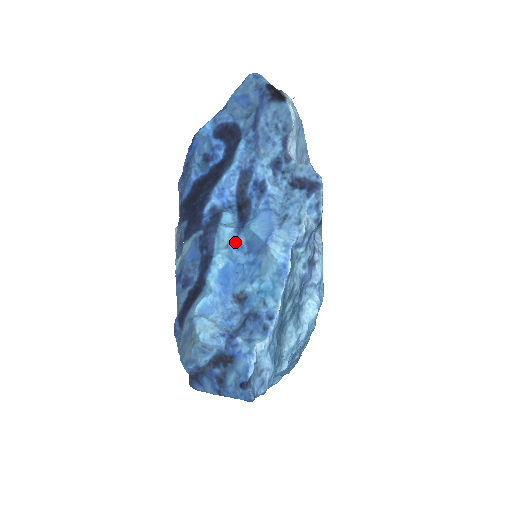
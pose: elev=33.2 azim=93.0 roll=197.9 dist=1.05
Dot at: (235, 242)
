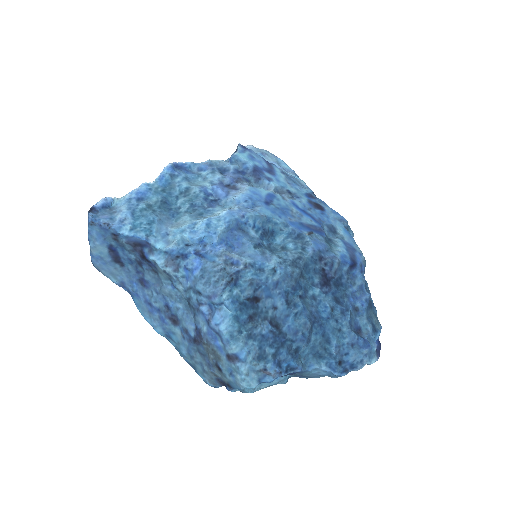
Dot at: occluded
